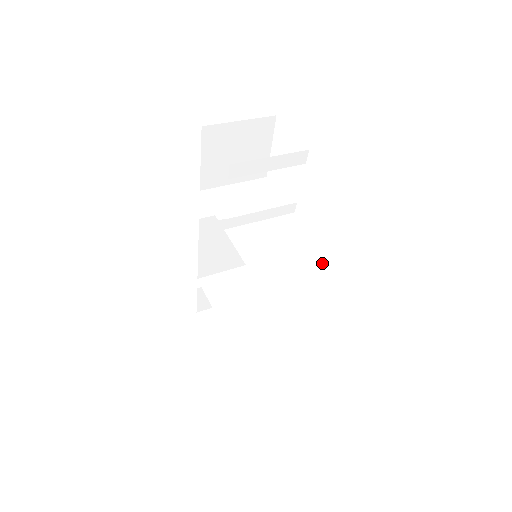
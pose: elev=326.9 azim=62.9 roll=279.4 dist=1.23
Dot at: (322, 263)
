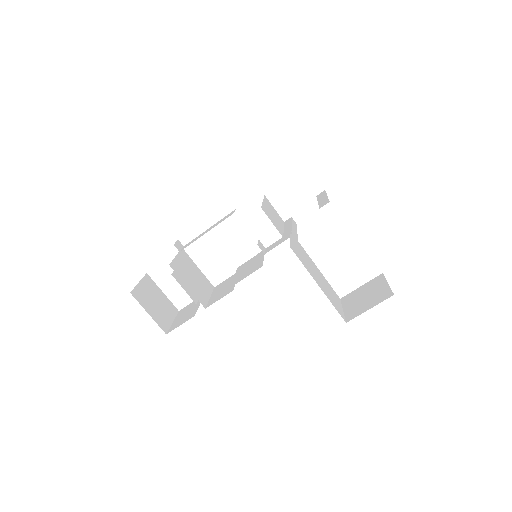
Dot at: (318, 270)
